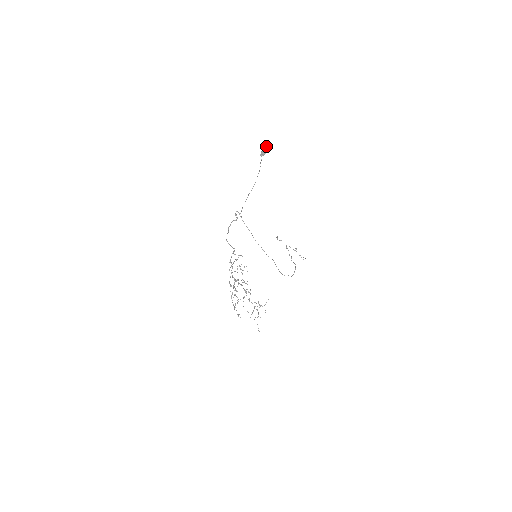
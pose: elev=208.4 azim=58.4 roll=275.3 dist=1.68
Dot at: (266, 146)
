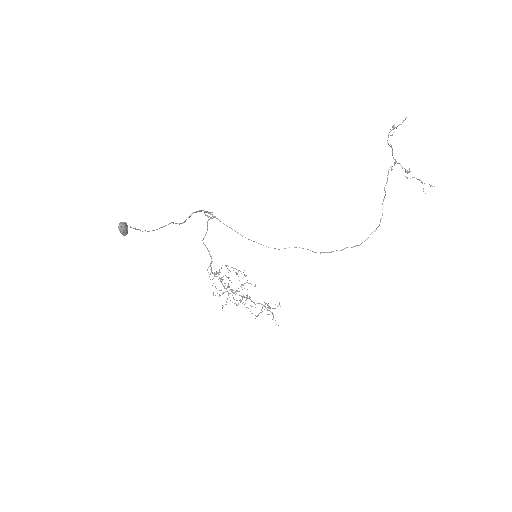
Dot at: (118, 227)
